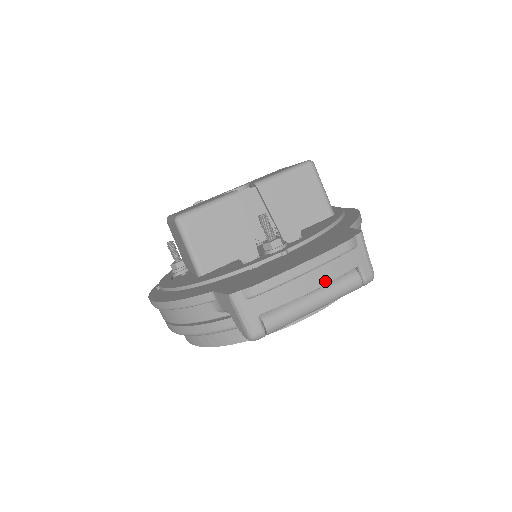
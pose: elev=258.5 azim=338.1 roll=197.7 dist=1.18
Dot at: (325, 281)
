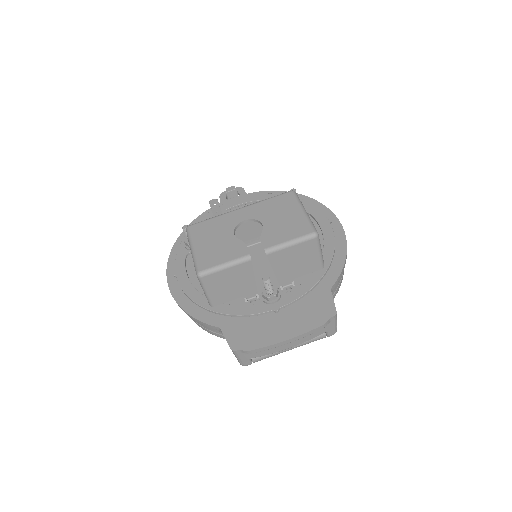
Dot at: (300, 343)
